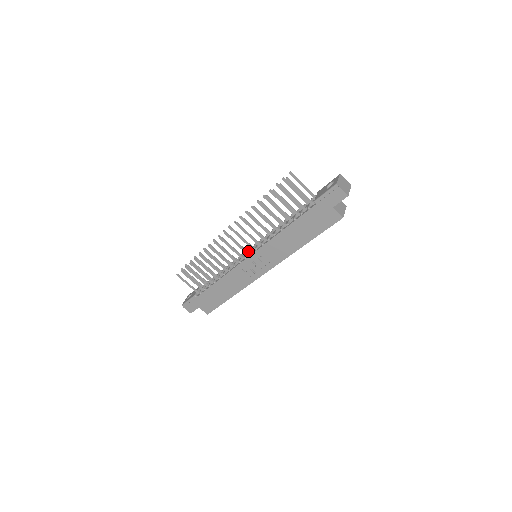
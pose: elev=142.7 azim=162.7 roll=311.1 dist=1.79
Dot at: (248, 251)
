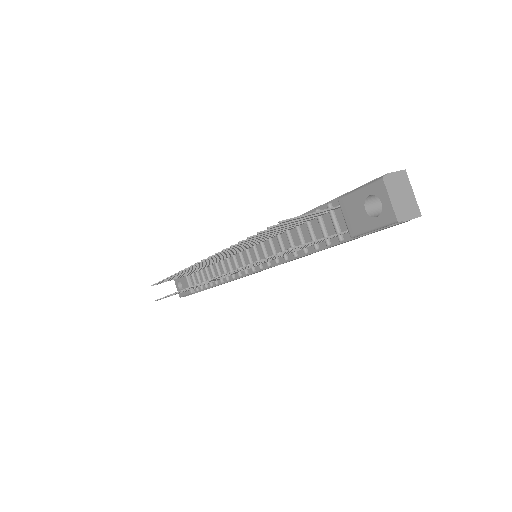
Dot at: (241, 258)
